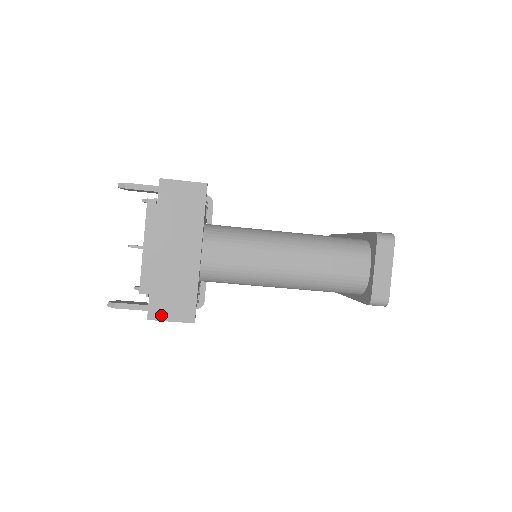
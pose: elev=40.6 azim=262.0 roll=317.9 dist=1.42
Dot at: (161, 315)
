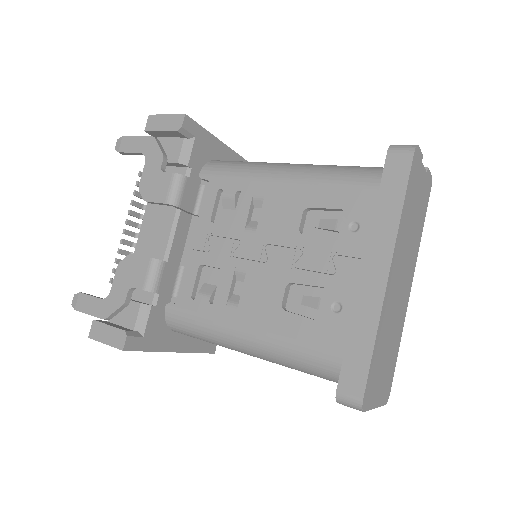
Dot at: occluded
